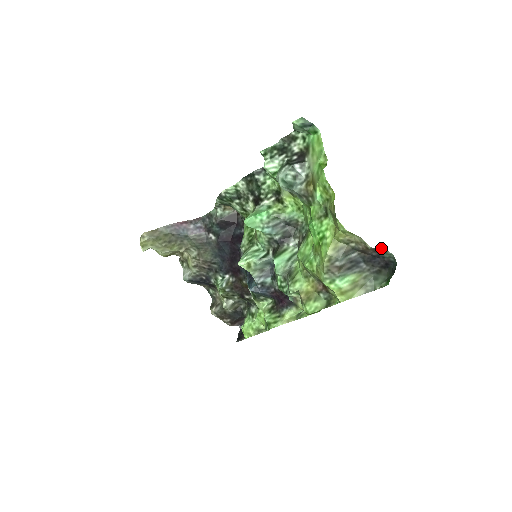
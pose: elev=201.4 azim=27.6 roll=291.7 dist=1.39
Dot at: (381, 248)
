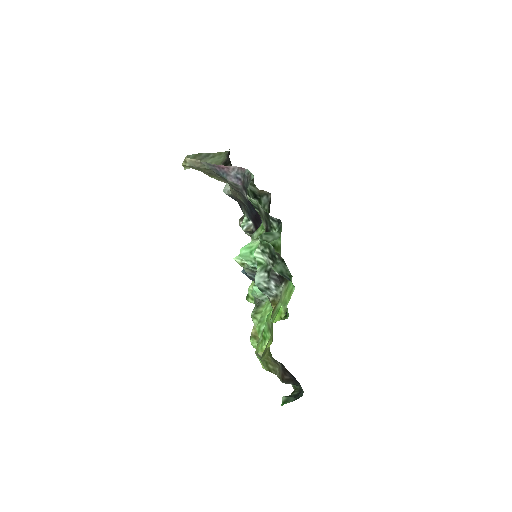
Dot at: (294, 384)
